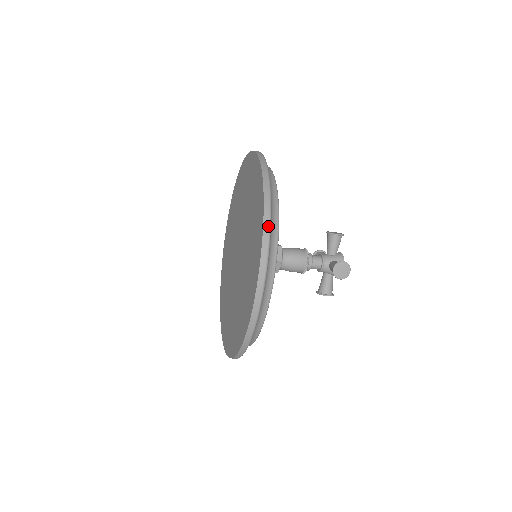
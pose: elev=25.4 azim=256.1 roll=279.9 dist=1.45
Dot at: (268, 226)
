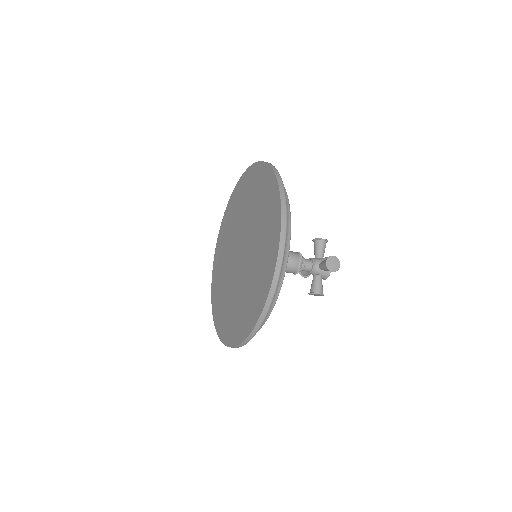
Dot at: (284, 197)
